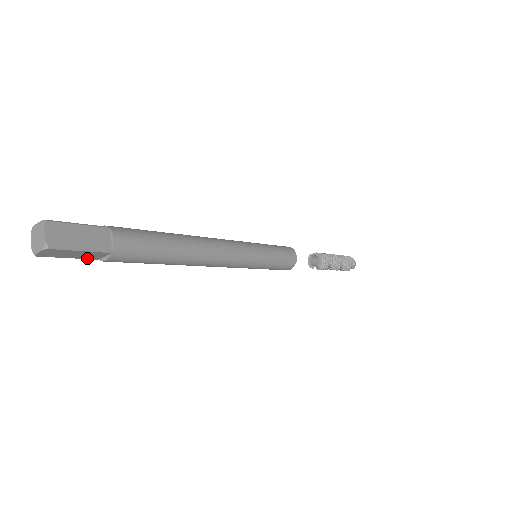
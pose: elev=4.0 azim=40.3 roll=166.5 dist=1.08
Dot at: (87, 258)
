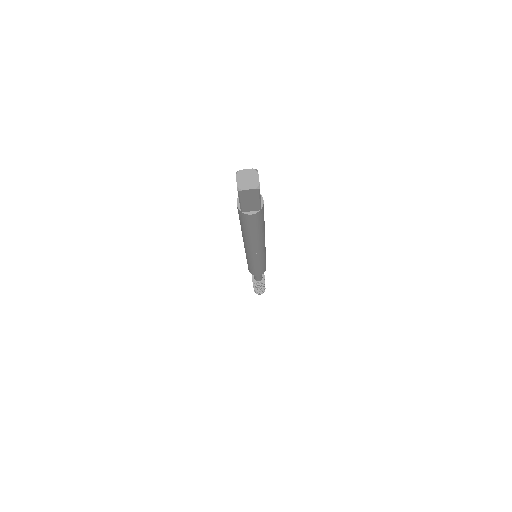
Dot at: (243, 208)
